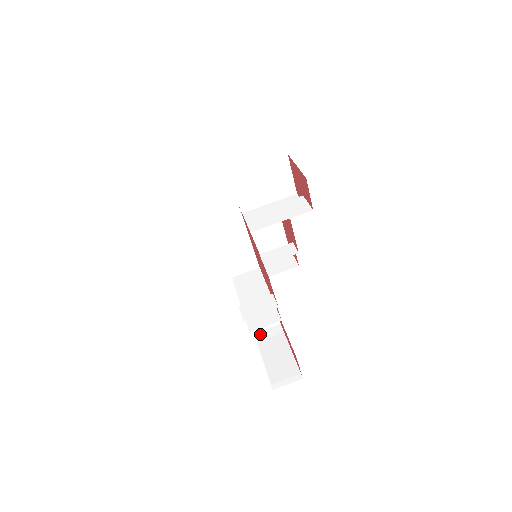
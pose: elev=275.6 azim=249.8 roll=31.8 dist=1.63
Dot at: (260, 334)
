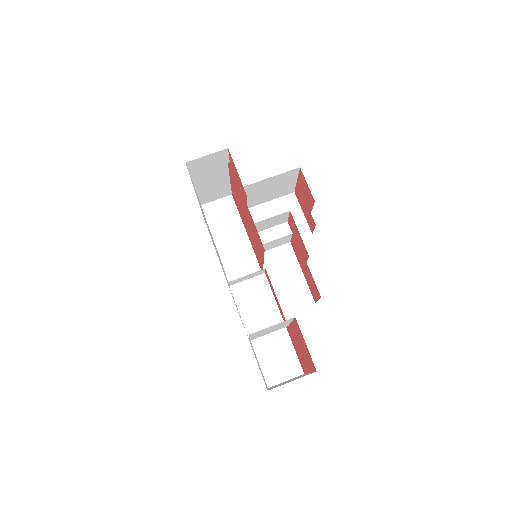
Dot at: (274, 385)
